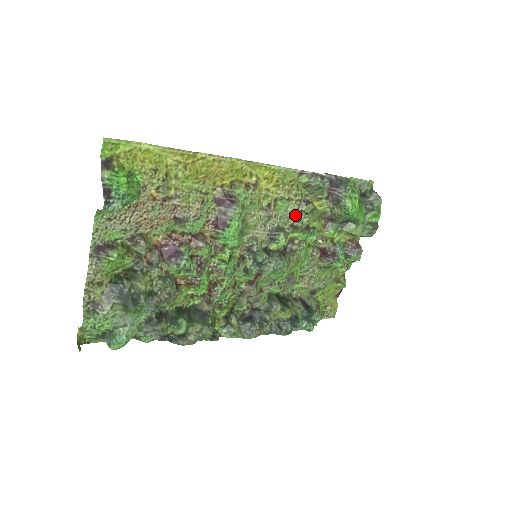
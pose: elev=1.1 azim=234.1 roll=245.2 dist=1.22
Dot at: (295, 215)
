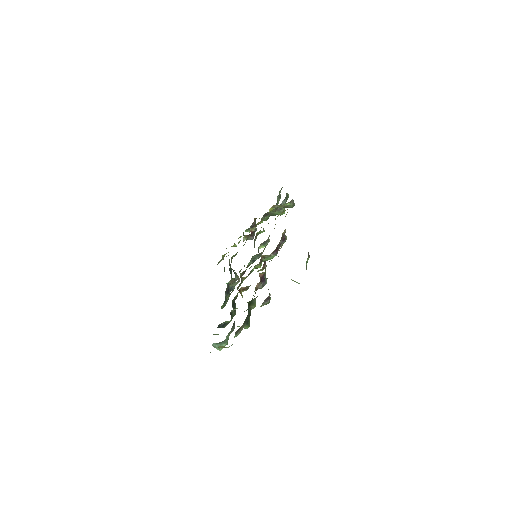
Dot at: occluded
